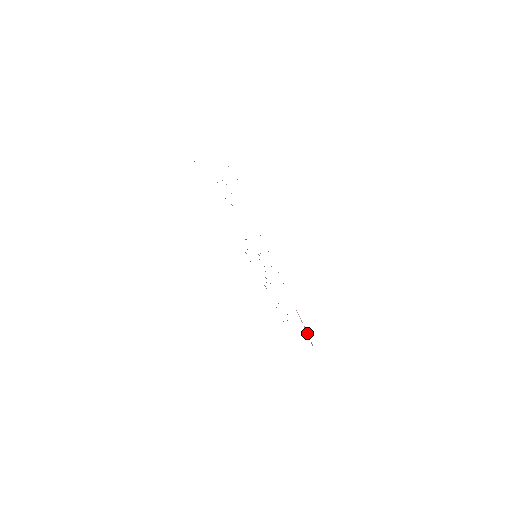
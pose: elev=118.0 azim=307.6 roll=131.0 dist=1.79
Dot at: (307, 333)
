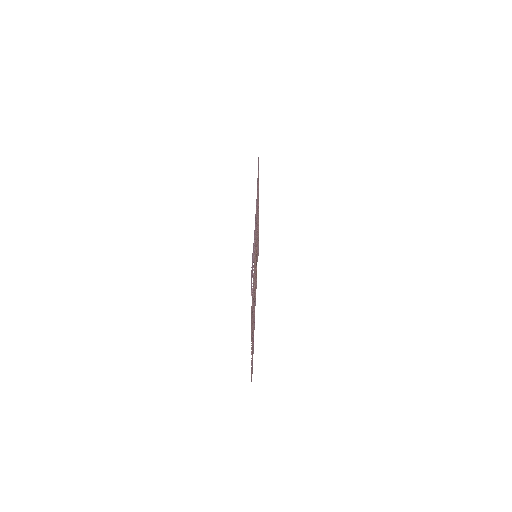
Dot at: (253, 279)
